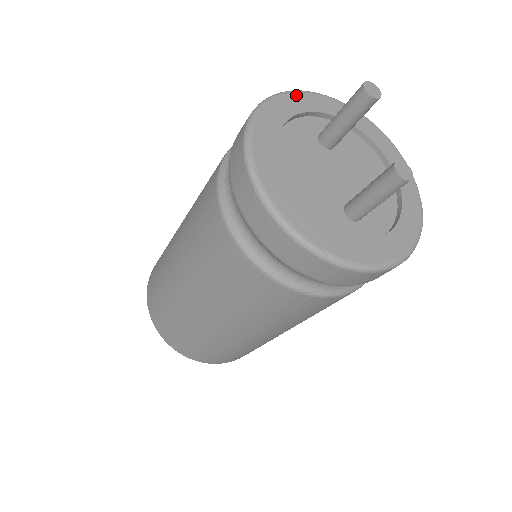
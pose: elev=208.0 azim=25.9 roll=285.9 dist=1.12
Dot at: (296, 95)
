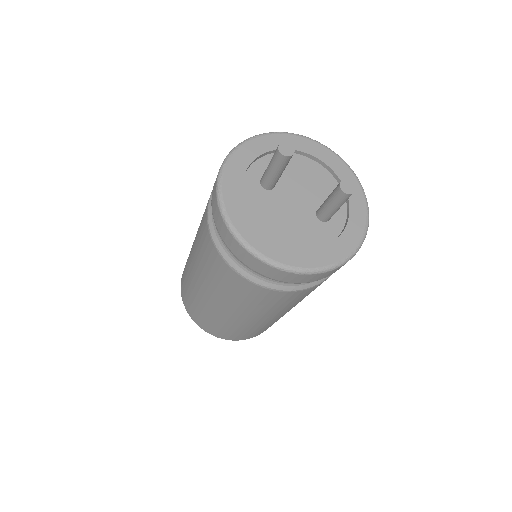
Dot at: (226, 174)
